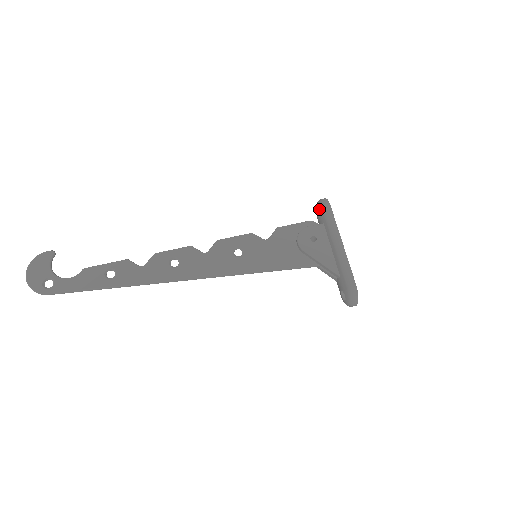
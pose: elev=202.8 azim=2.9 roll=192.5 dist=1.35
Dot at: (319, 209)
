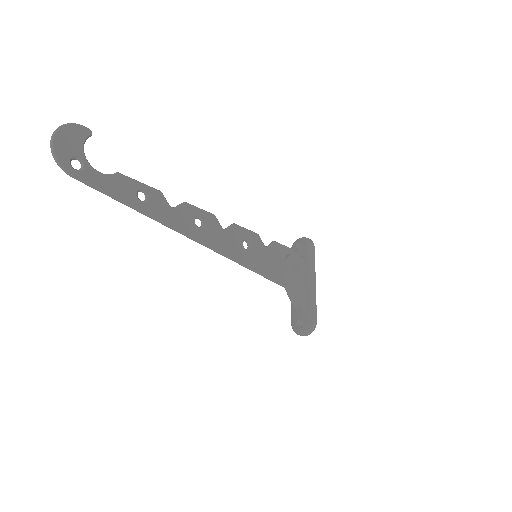
Dot at: (304, 245)
